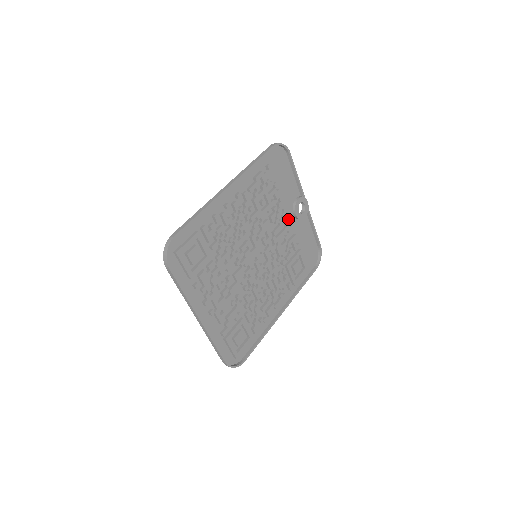
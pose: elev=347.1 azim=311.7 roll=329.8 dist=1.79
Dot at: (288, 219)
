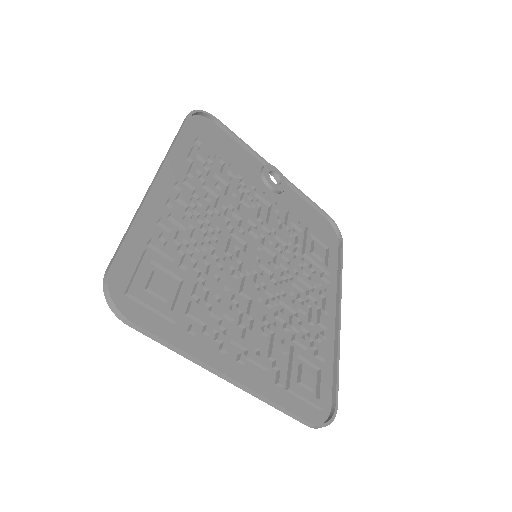
Dot at: (267, 196)
